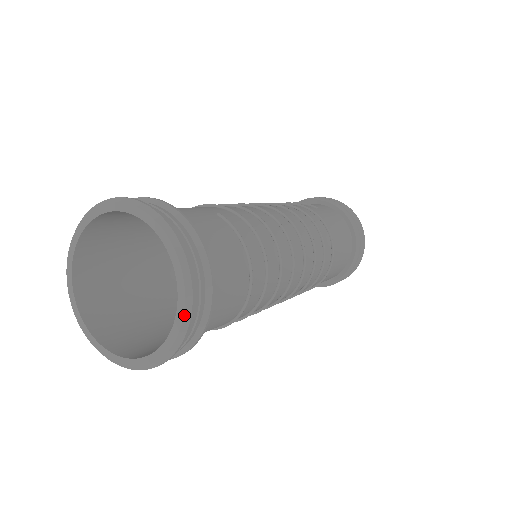
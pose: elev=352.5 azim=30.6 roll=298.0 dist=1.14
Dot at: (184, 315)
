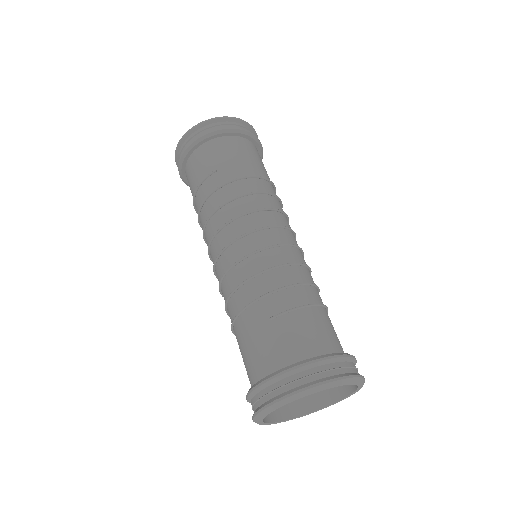
Dot at: (359, 382)
